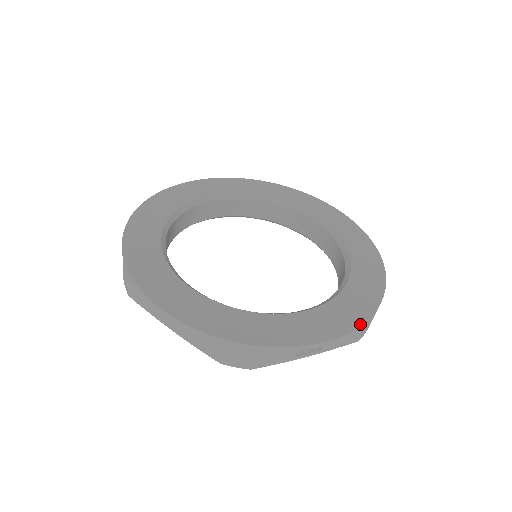
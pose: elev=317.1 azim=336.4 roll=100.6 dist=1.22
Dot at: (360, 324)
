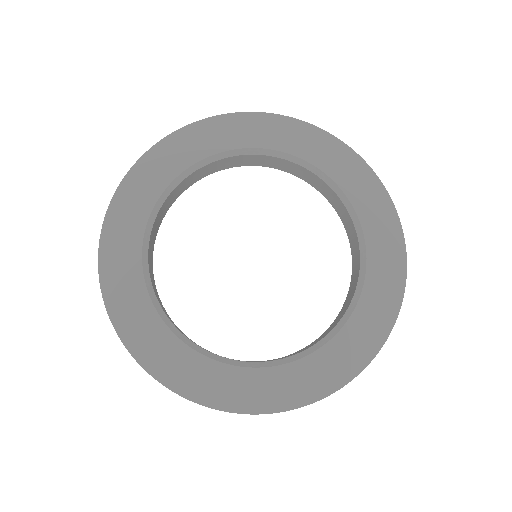
Dot at: (405, 257)
